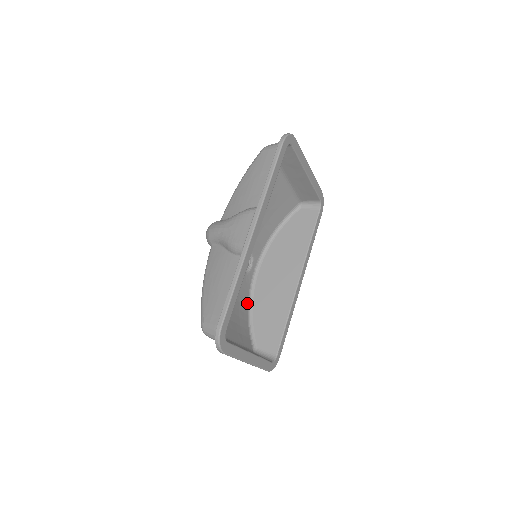
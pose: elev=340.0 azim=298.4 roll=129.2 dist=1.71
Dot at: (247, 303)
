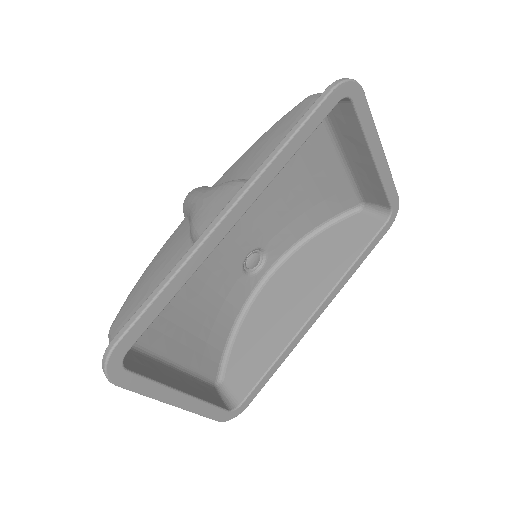
Dot at: (236, 315)
